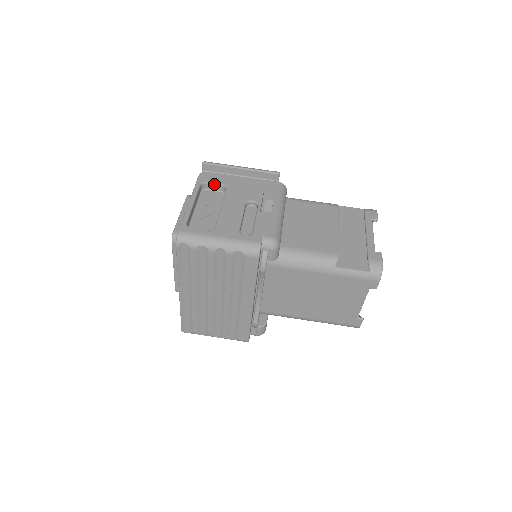
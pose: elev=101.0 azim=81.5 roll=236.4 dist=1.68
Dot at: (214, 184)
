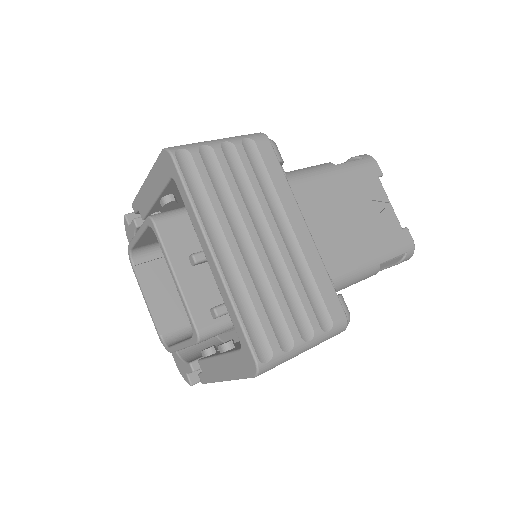
Dot at: occluded
